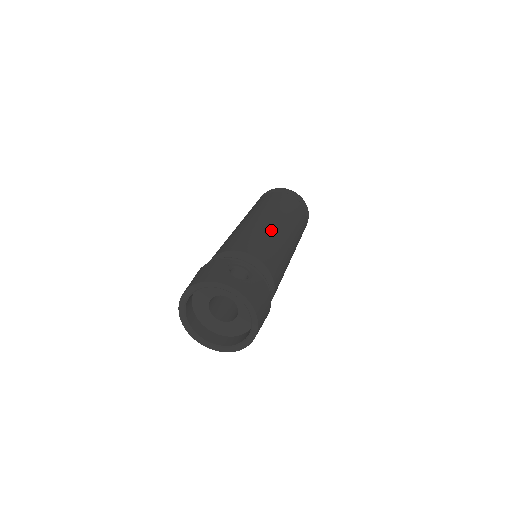
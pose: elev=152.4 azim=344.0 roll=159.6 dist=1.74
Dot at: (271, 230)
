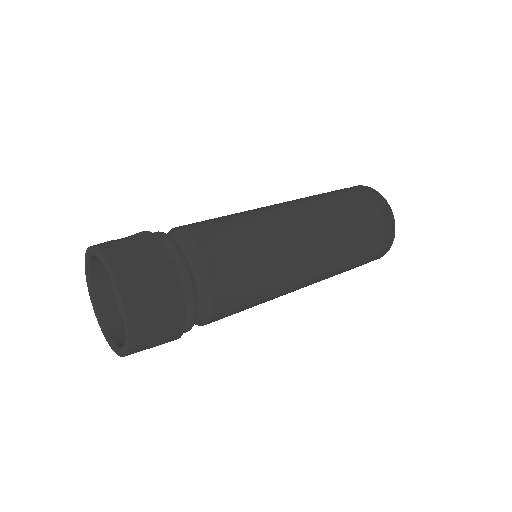
Dot at: (253, 210)
